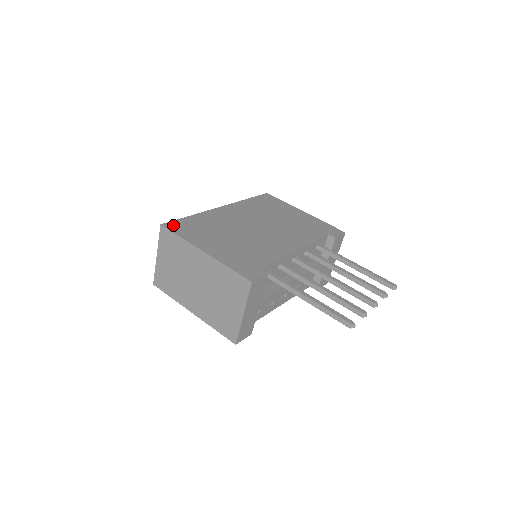
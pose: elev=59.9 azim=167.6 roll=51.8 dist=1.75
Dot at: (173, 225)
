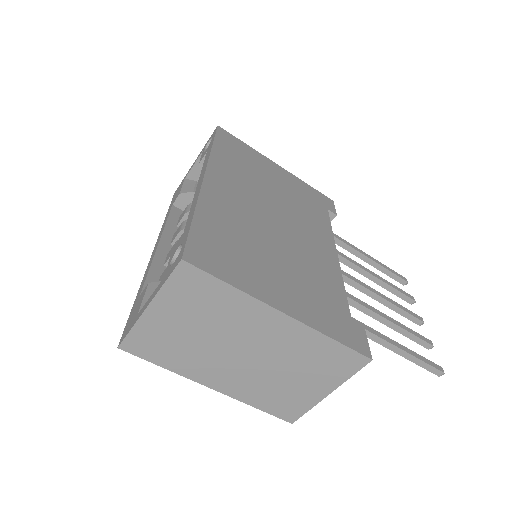
Dot at: (198, 254)
